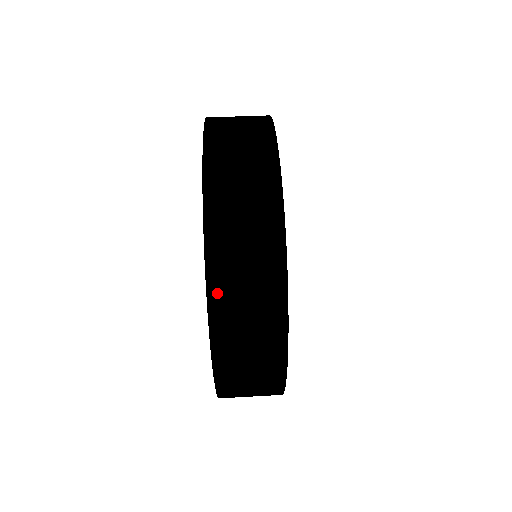
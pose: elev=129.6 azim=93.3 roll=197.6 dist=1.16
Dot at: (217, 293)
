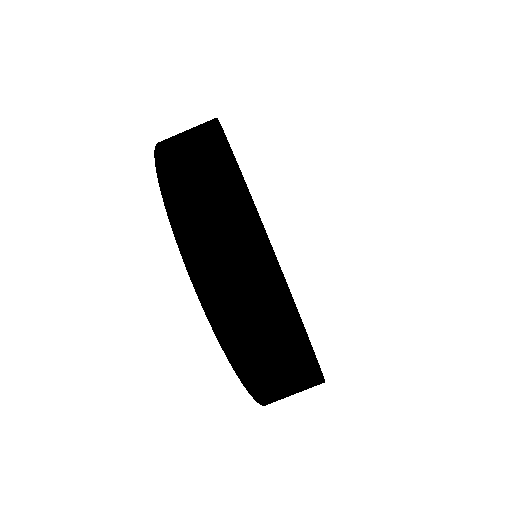
Dot at: occluded
